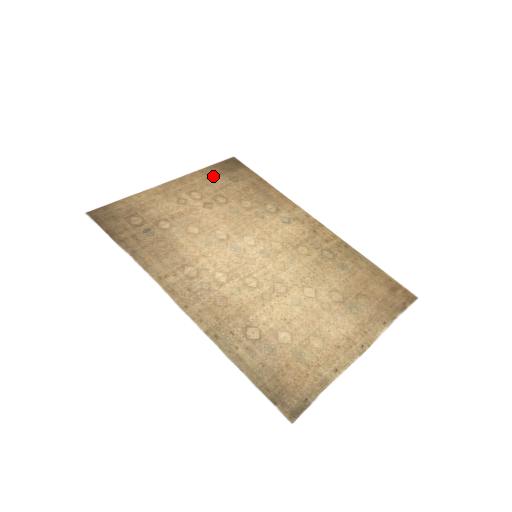
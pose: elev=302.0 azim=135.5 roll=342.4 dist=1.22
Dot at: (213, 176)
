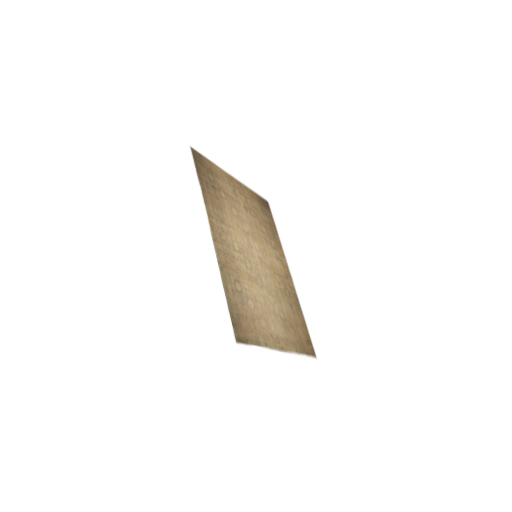
Dot at: (255, 199)
